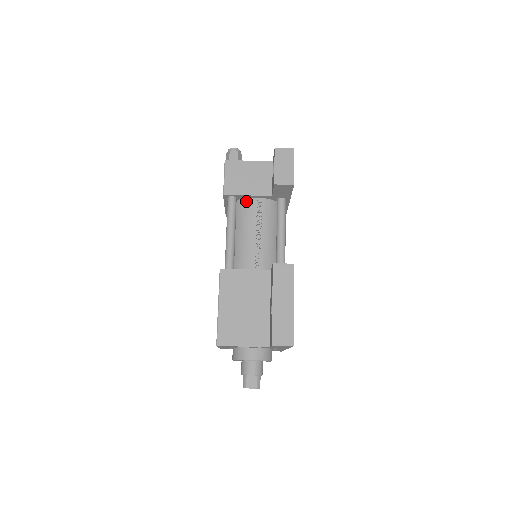
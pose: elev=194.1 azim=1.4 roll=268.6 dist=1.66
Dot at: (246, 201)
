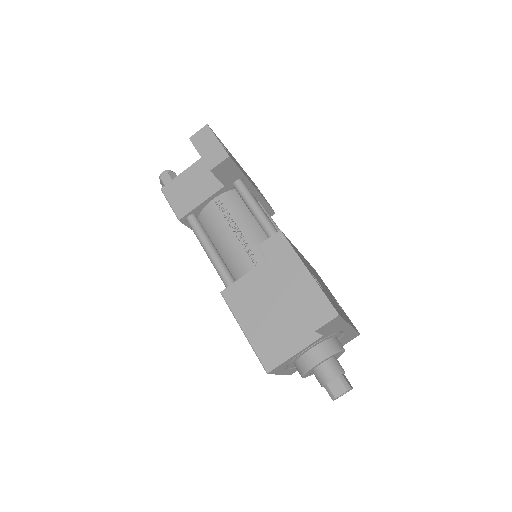
Dot at: (205, 210)
